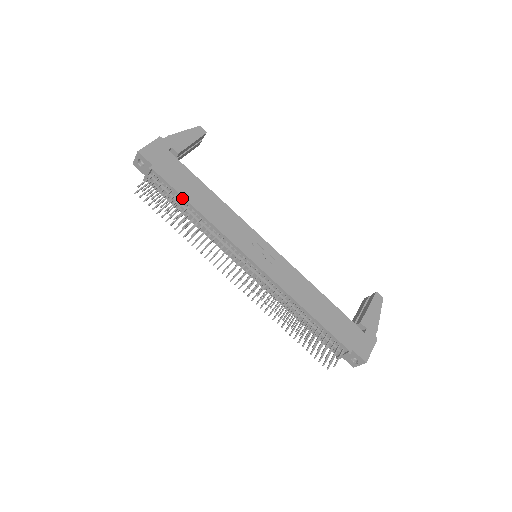
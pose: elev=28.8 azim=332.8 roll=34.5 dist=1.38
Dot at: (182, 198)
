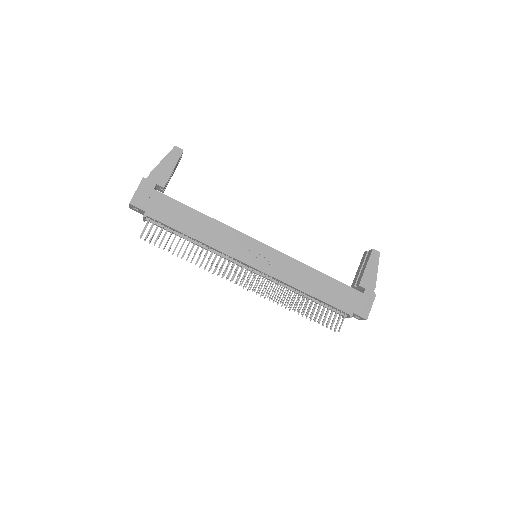
Dot at: (179, 232)
